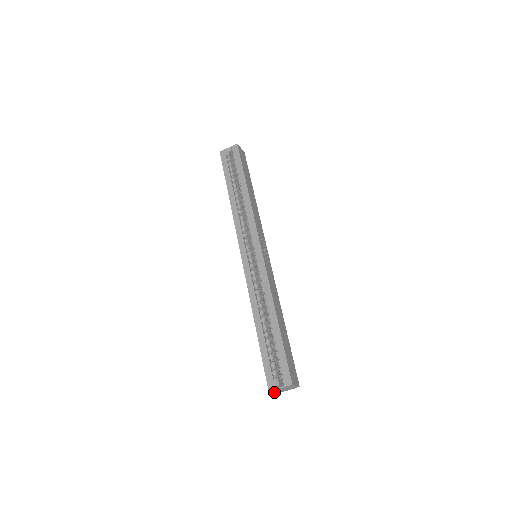
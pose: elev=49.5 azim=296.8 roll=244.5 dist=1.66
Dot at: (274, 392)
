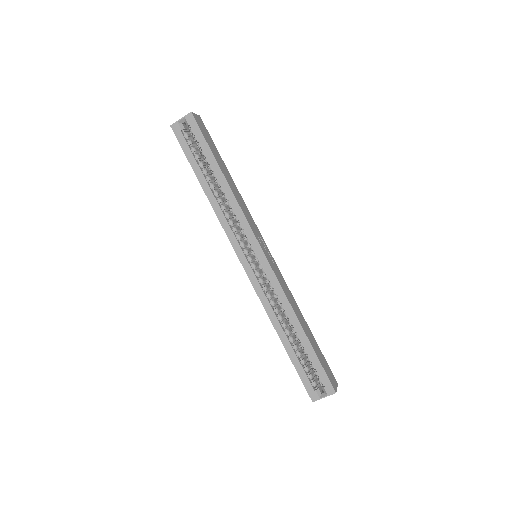
Dot at: occluded
